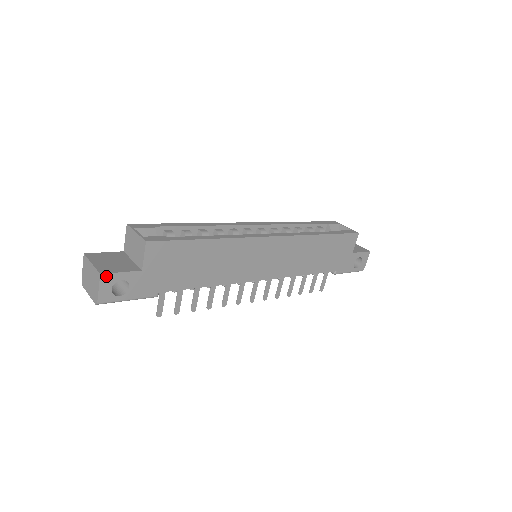
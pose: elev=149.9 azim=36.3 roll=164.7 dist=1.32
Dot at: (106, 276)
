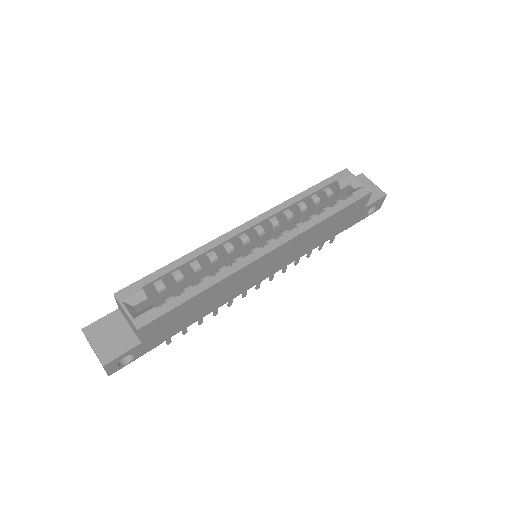
Dot at: (109, 364)
